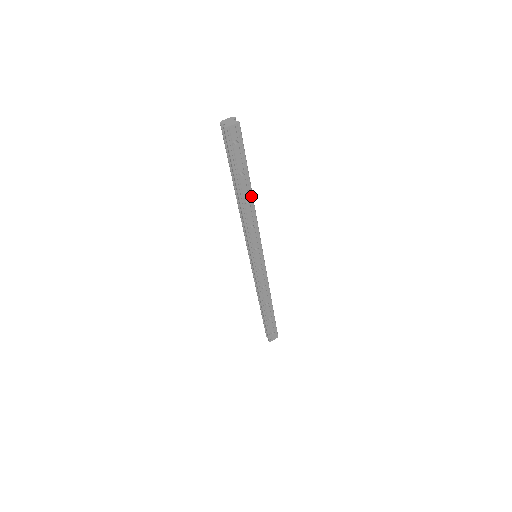
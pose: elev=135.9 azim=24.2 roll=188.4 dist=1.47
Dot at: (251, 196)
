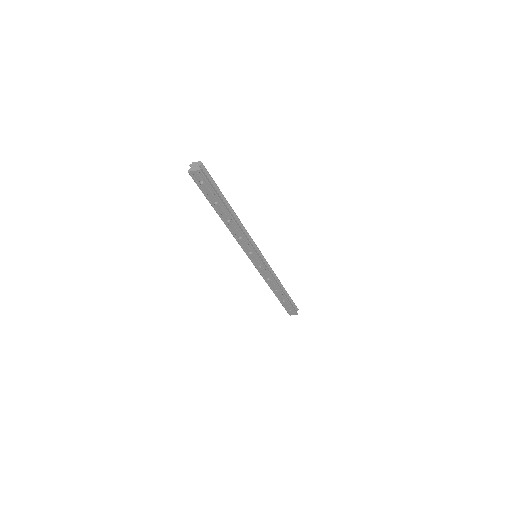
Dot at: (231, 218)
